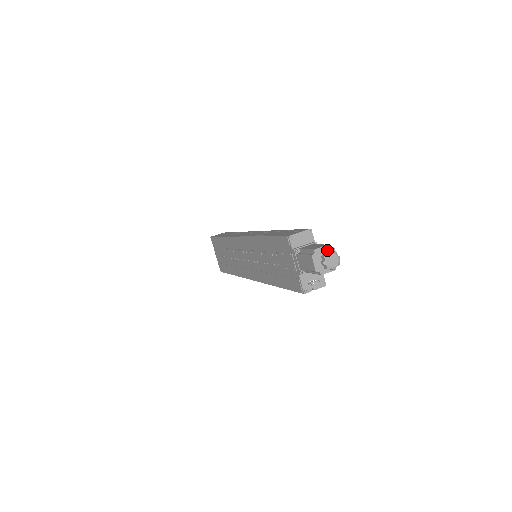
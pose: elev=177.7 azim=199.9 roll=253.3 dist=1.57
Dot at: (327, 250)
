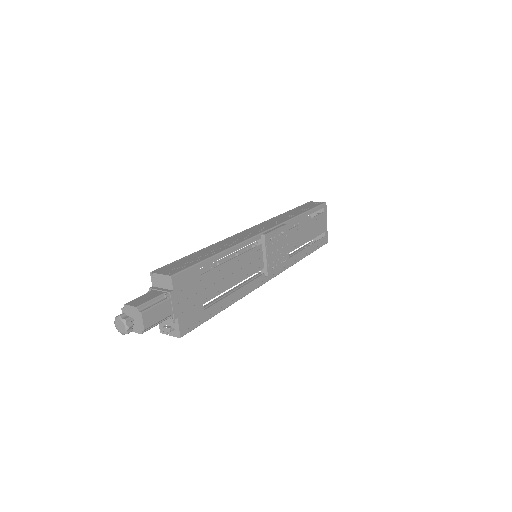
Dot at: (135, 311)
